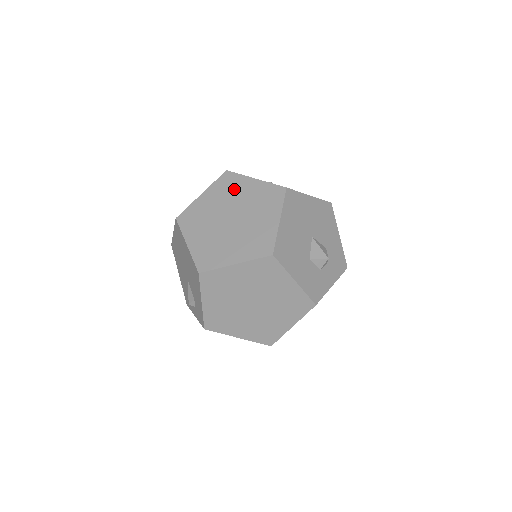
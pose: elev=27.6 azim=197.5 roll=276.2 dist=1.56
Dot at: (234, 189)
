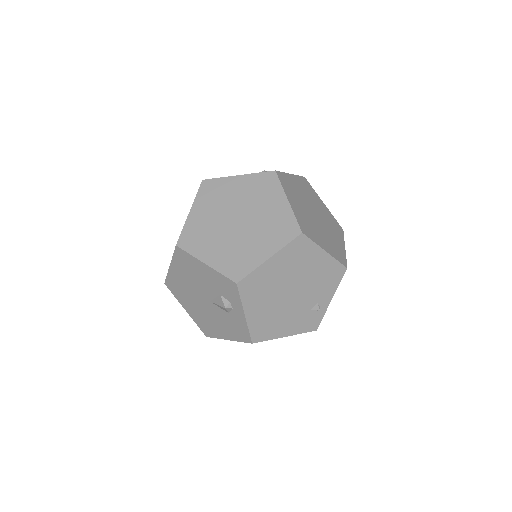
Dot at: occluded
